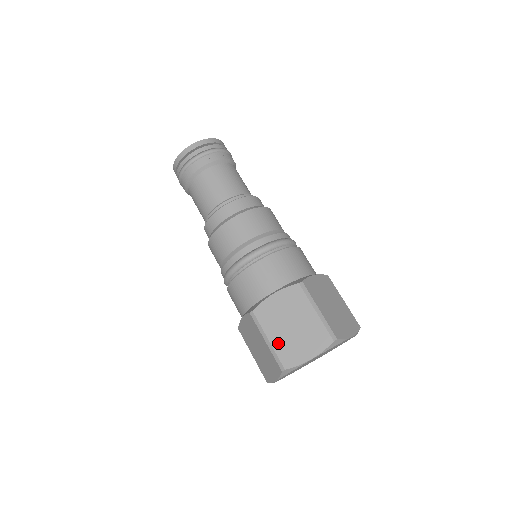
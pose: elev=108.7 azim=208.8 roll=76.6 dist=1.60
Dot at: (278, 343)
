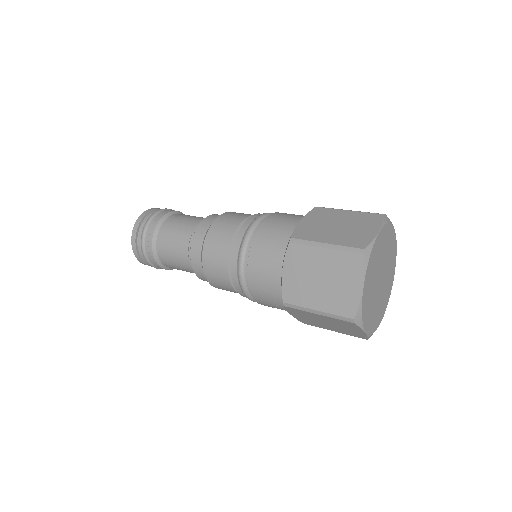
Dot at: (337, 240)
